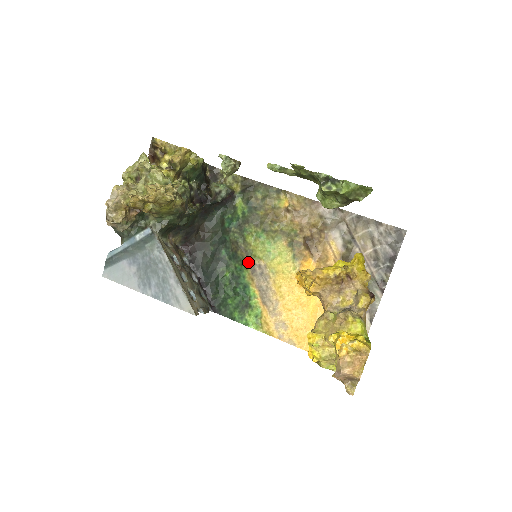
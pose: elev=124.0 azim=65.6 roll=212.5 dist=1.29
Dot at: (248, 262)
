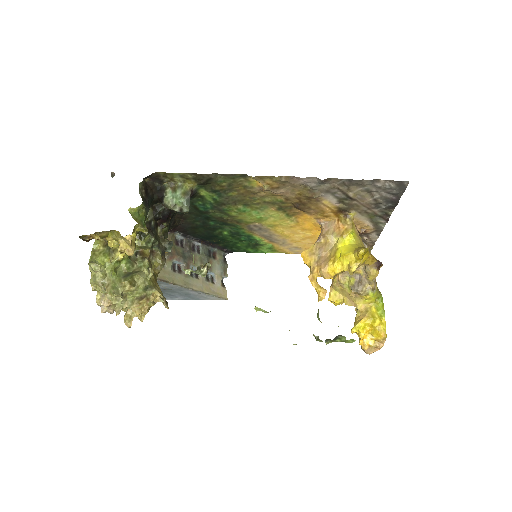
Dot at: (242, 226)
